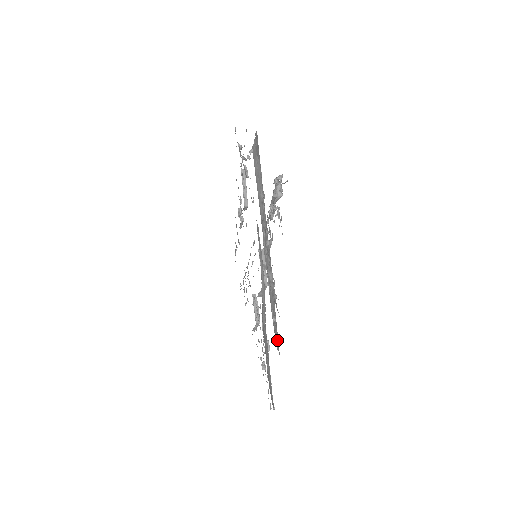
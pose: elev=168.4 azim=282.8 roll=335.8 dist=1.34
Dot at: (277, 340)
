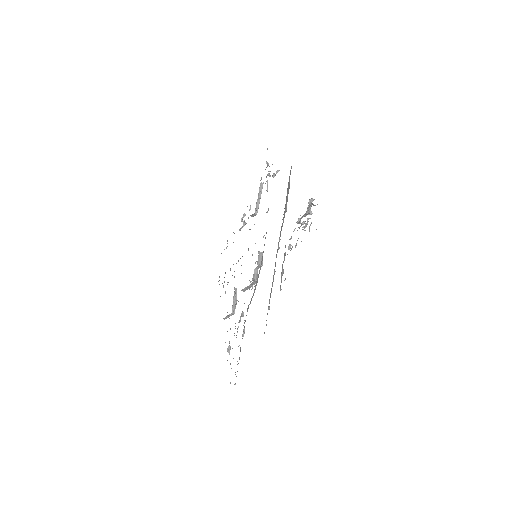
Dot at: occluded
